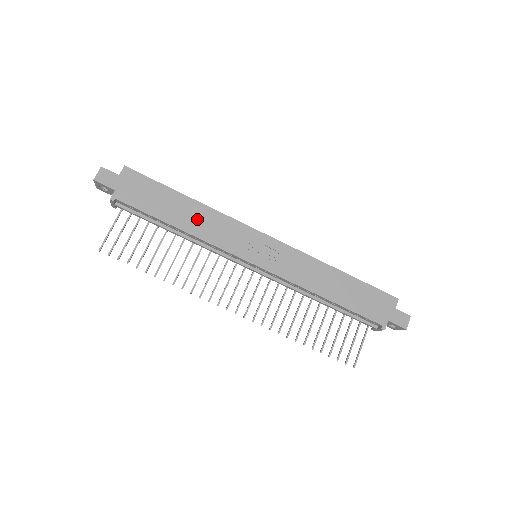
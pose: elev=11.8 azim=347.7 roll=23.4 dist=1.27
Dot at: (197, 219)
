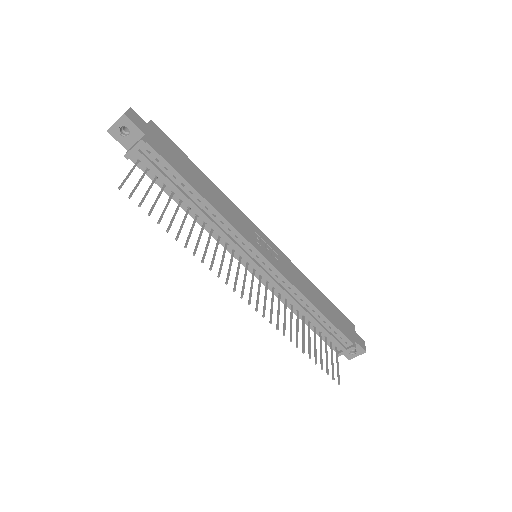
Dot at: (216, 198)
